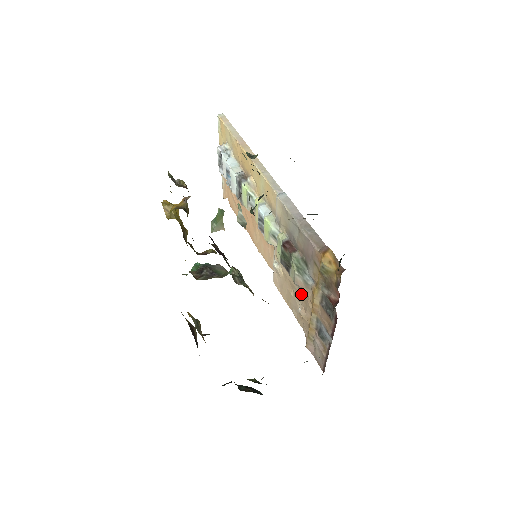
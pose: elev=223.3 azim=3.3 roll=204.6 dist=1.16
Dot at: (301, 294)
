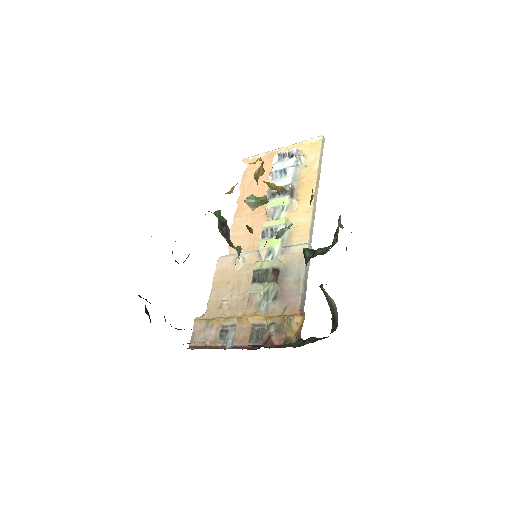
Dot at: (240, 299)
